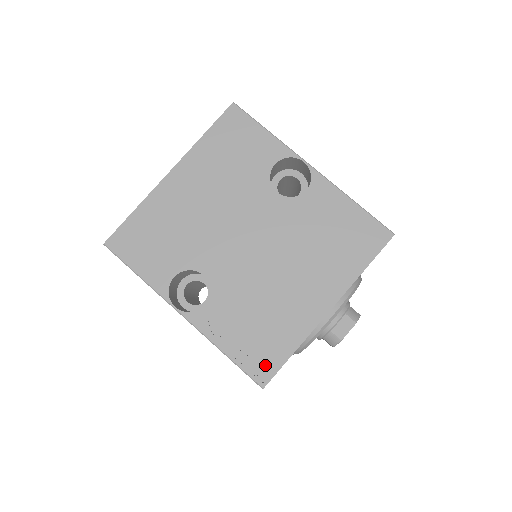
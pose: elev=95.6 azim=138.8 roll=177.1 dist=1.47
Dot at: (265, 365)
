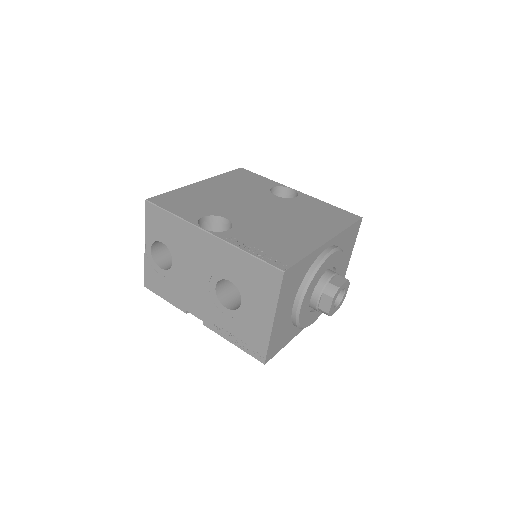
Dot at: (283, 260)
